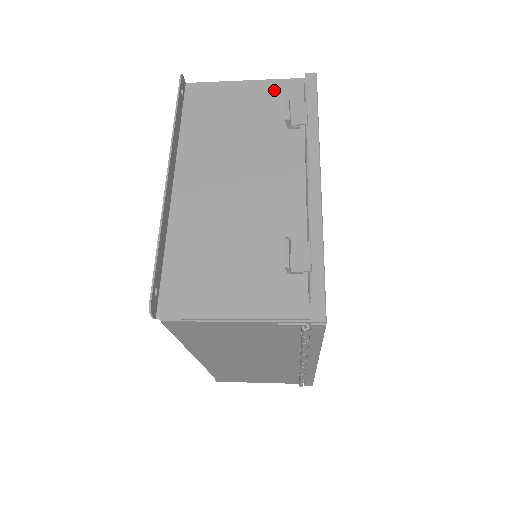
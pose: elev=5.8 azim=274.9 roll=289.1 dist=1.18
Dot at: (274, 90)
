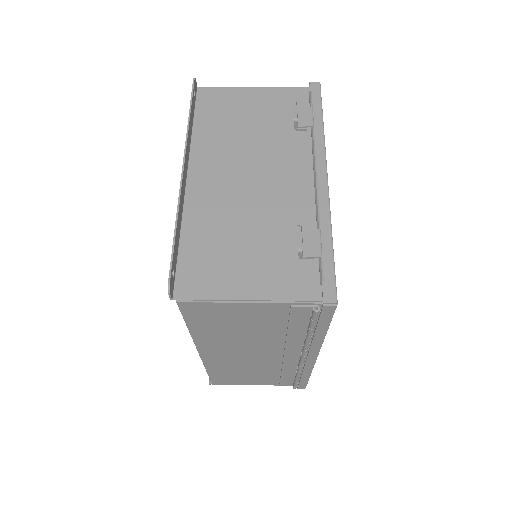
Dot at: (281, 96)
